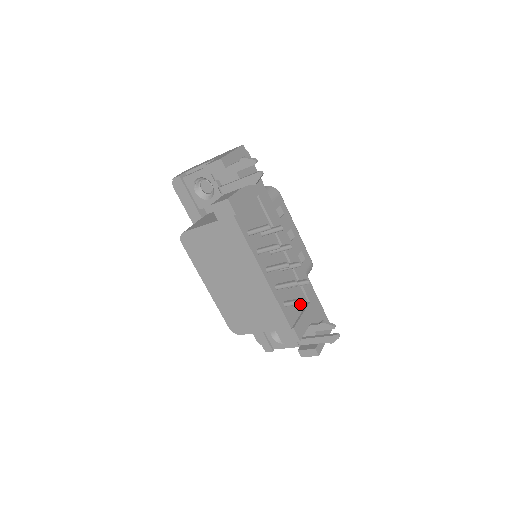
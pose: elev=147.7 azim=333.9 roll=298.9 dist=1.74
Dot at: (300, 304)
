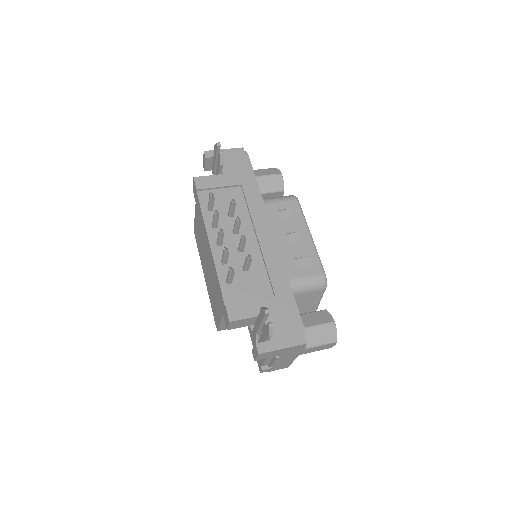
Dot at: (257, 292)
